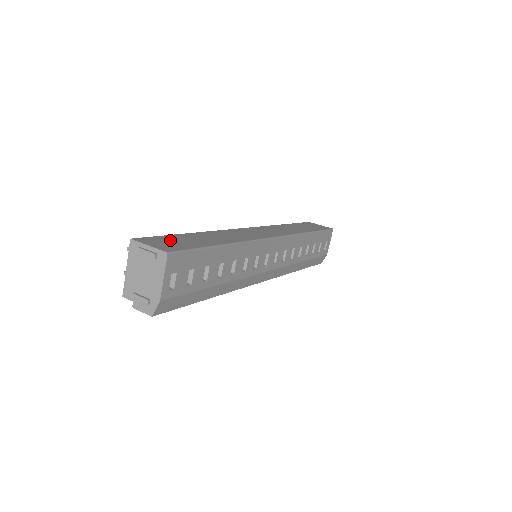
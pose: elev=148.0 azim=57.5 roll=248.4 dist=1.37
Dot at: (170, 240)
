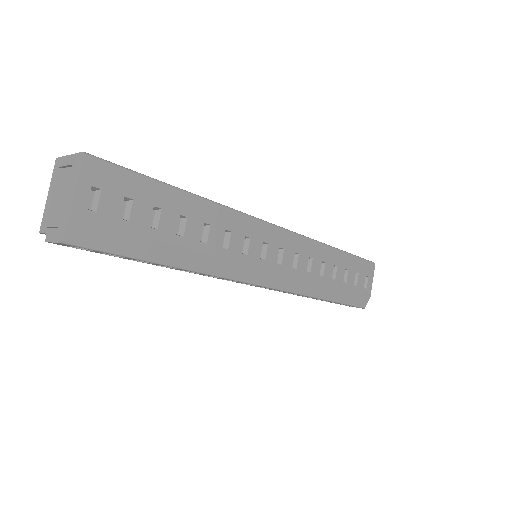
Dot at: occluded
